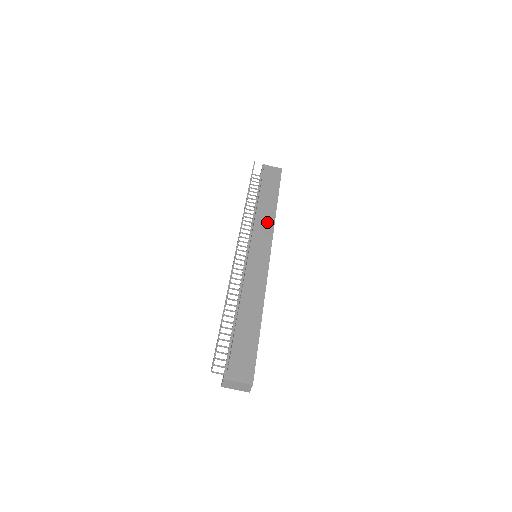
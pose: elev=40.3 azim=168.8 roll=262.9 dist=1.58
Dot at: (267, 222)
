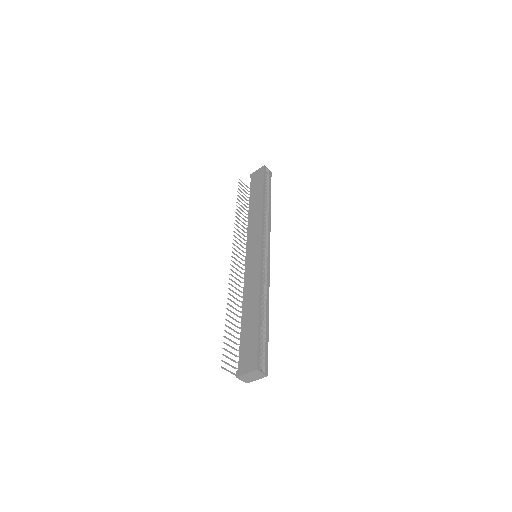
Dot at: (256, 221)
